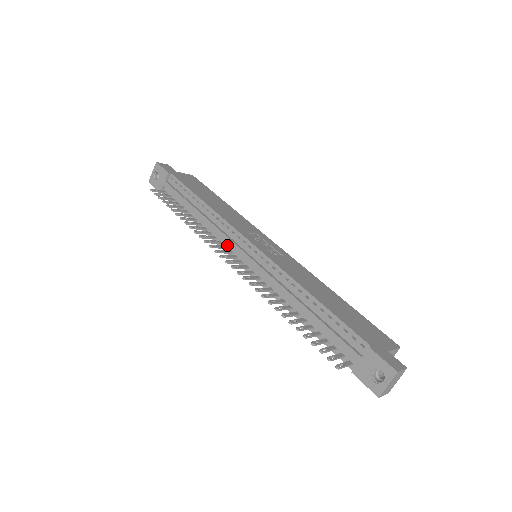
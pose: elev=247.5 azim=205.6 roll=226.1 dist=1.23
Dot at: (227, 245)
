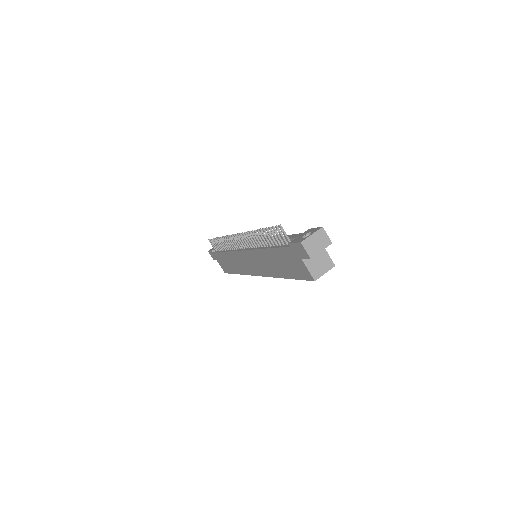
Dot at: occluded
